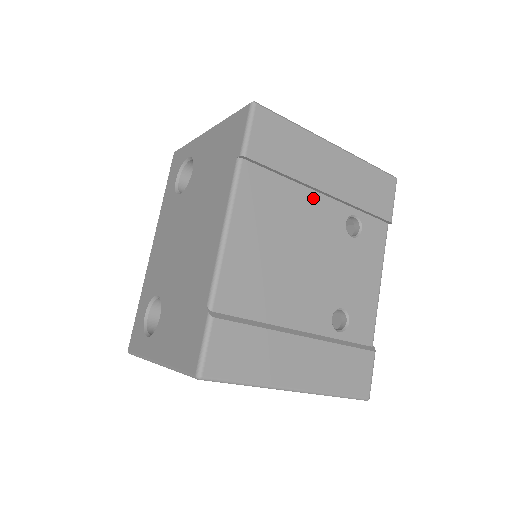
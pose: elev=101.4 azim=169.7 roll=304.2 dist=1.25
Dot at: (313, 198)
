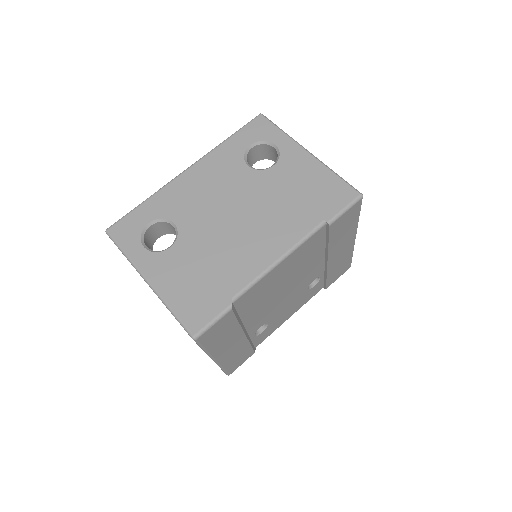
Dot at: (320, 260)
